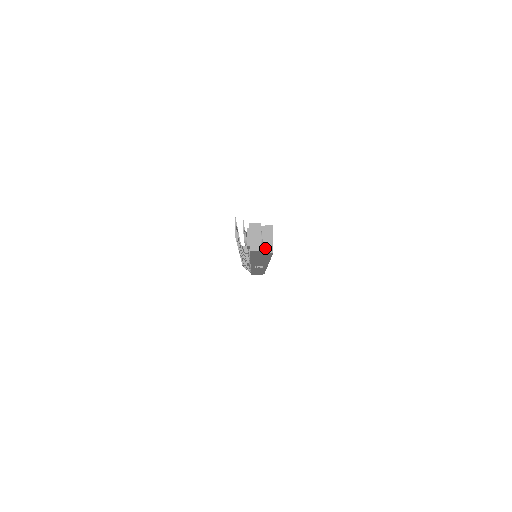
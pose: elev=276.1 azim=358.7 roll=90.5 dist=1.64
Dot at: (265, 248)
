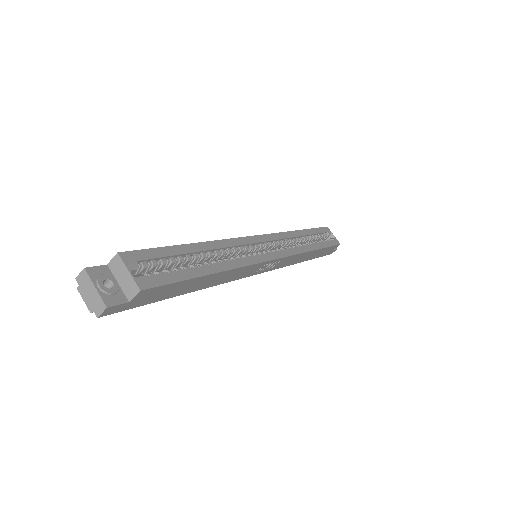
Dot at: (129, 292)
